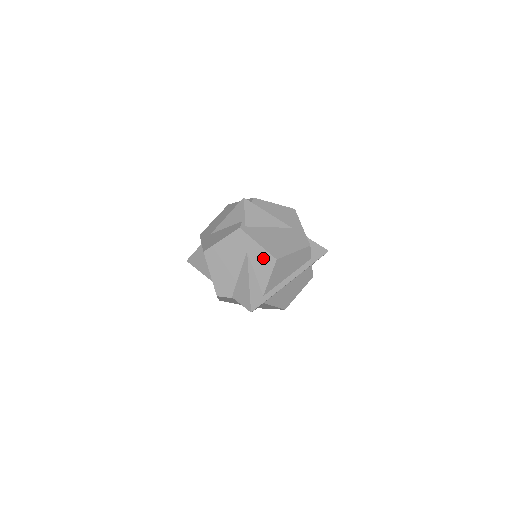
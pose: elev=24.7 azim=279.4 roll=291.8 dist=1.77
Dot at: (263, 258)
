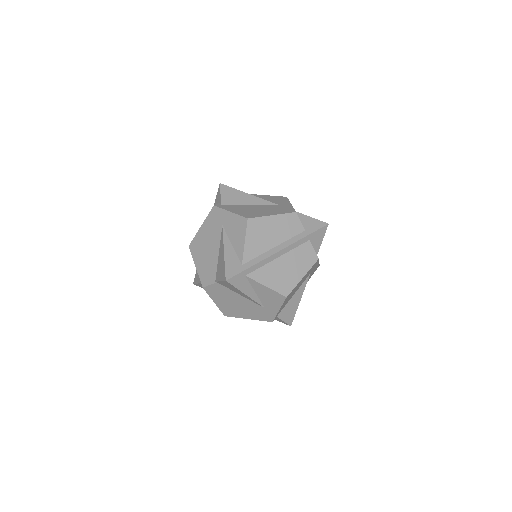
Dot at: (236, 224)
